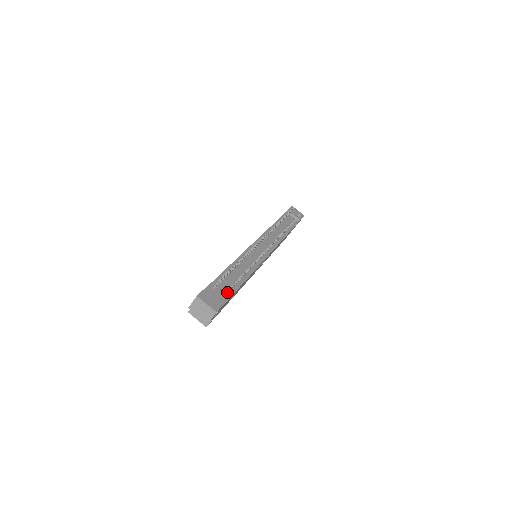
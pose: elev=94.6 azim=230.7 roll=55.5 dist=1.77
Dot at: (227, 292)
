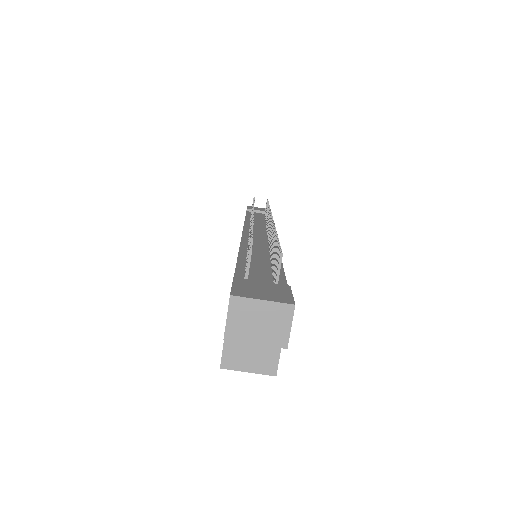
Dot at: (278, 271)
